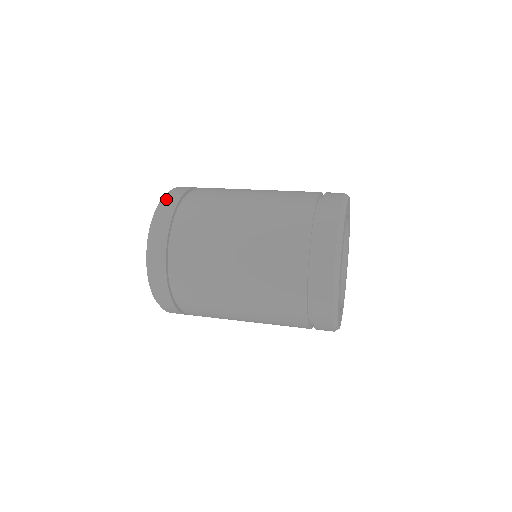
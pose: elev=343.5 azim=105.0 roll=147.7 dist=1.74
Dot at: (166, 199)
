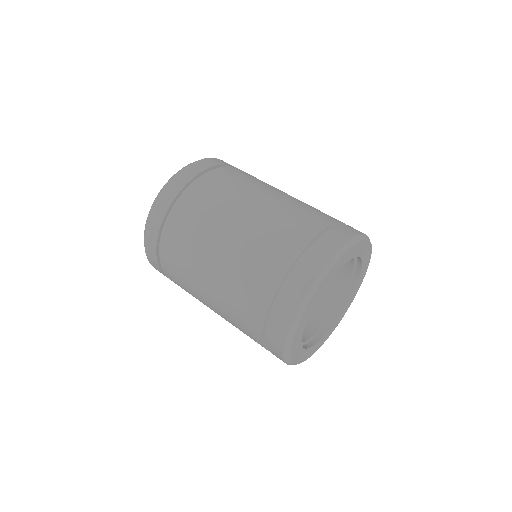
Dot at: (190, 166)
